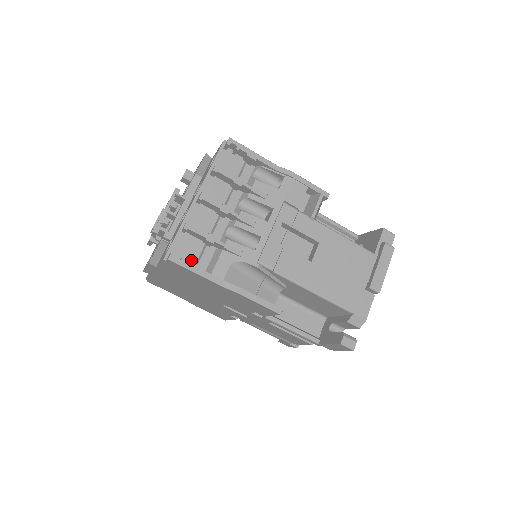
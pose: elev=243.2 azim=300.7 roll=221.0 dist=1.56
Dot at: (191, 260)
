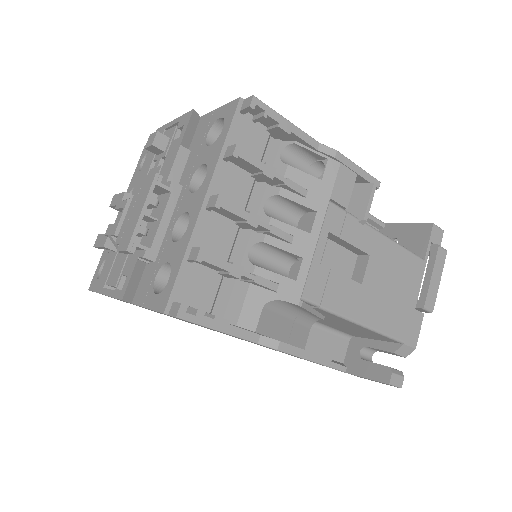
Dot at: (204, 305)
